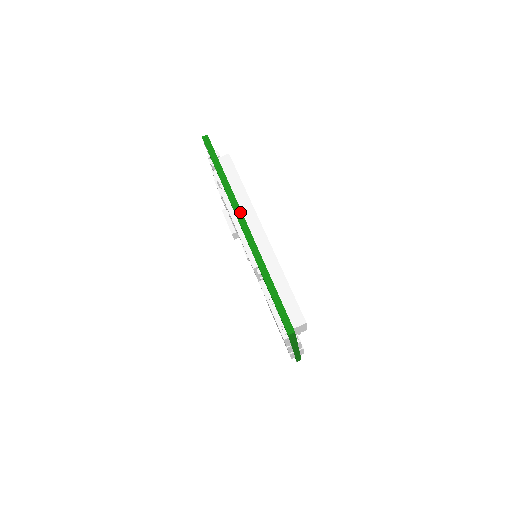
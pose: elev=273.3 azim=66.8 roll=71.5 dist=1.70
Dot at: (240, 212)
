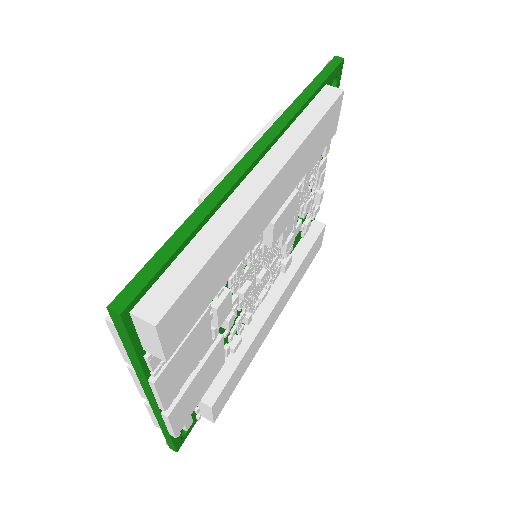
Dot at: (273, 136)
